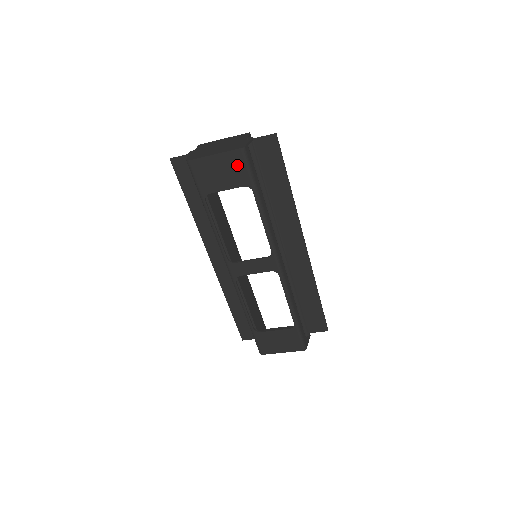
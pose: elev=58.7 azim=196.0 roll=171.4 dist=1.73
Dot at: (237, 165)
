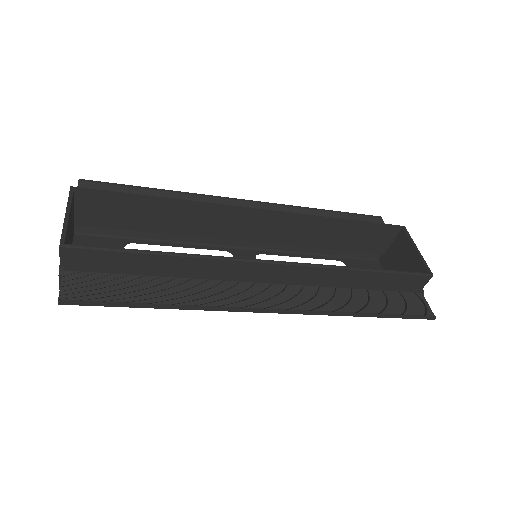
Dot at: occluded
